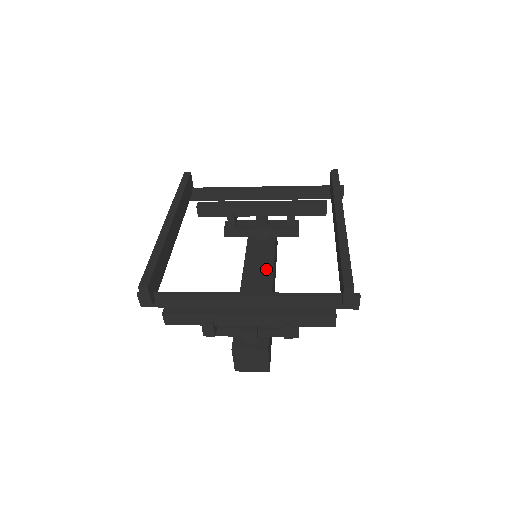
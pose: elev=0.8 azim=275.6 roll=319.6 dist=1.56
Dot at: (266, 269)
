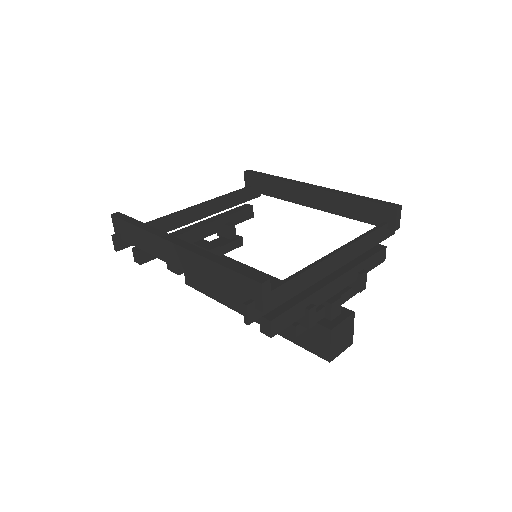
Dot at: occluded
